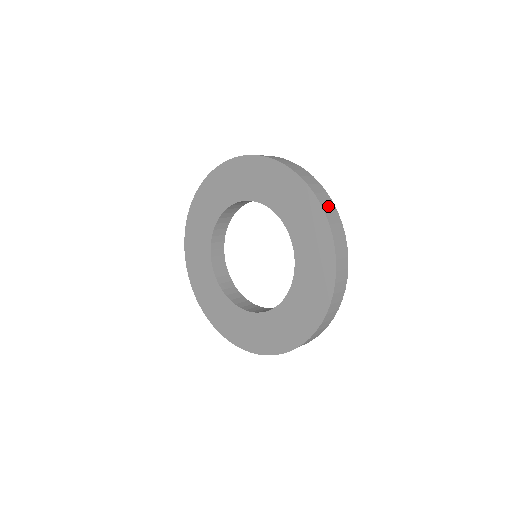
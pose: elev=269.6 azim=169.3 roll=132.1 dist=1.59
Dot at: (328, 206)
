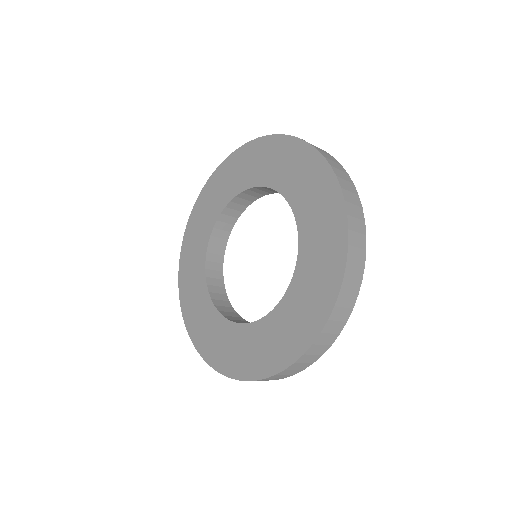
Dot at: (309, 358)
